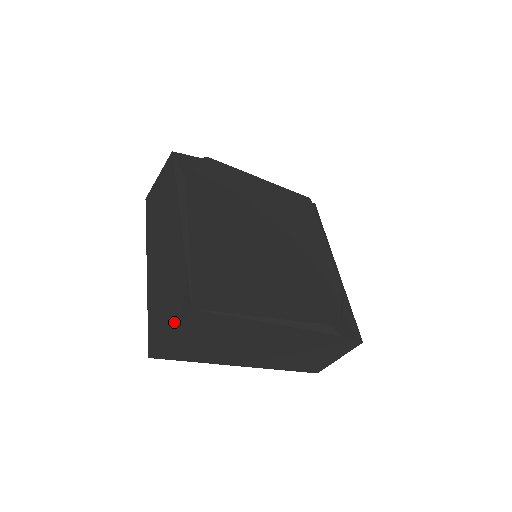
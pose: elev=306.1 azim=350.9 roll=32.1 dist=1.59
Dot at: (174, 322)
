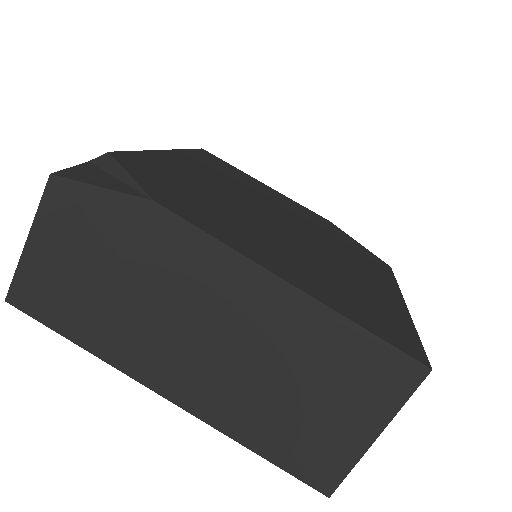
Dot at: (381, 415)
